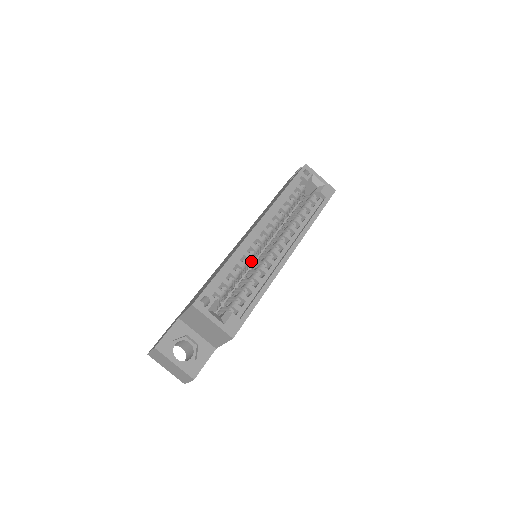
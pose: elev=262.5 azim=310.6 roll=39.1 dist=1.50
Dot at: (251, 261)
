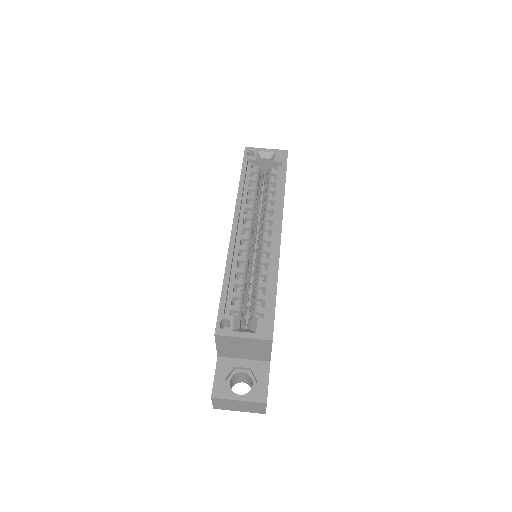
Dot at: (249, 262)
